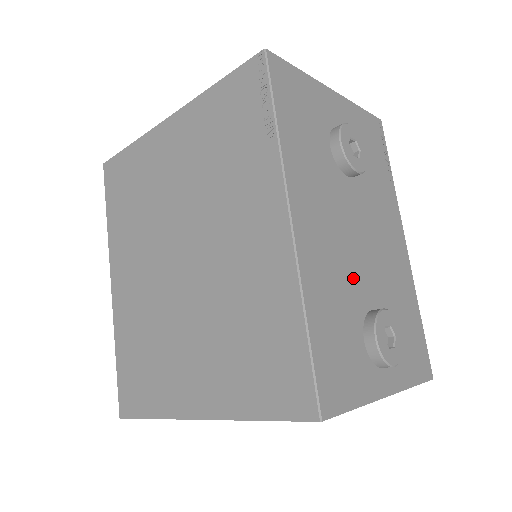
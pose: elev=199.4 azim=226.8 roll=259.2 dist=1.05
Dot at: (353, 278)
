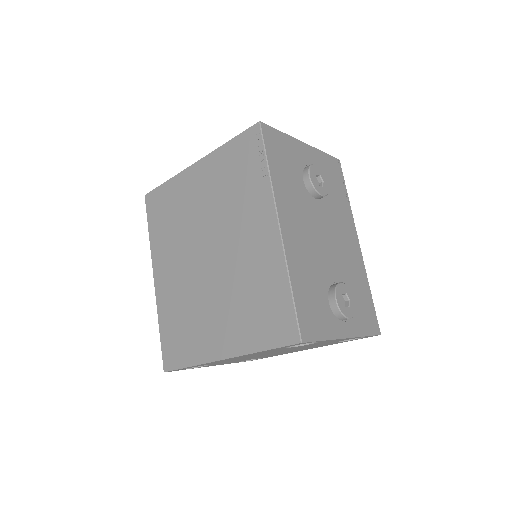
Dot at: (321, 263)
